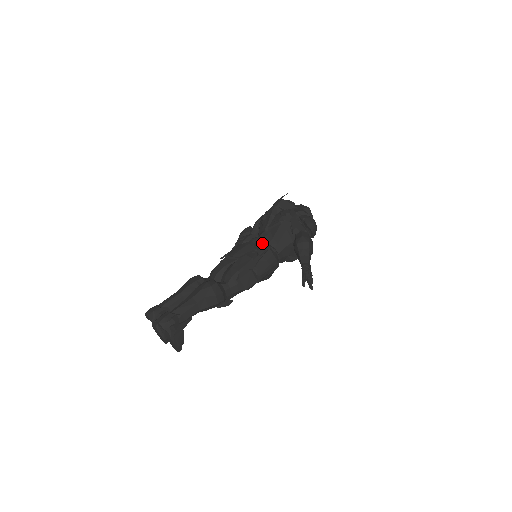
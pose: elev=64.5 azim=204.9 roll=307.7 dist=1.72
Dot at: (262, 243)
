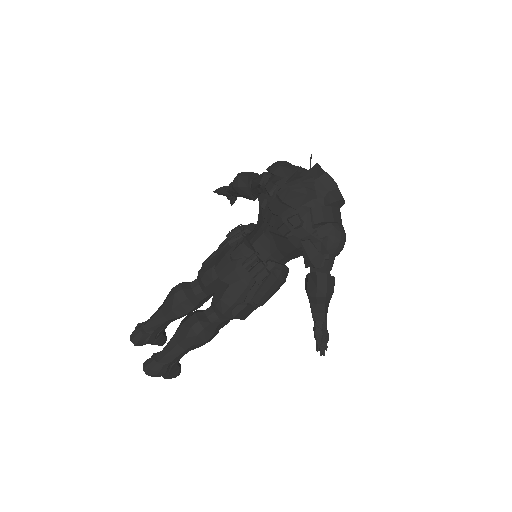
Dot at: (260, 271)
